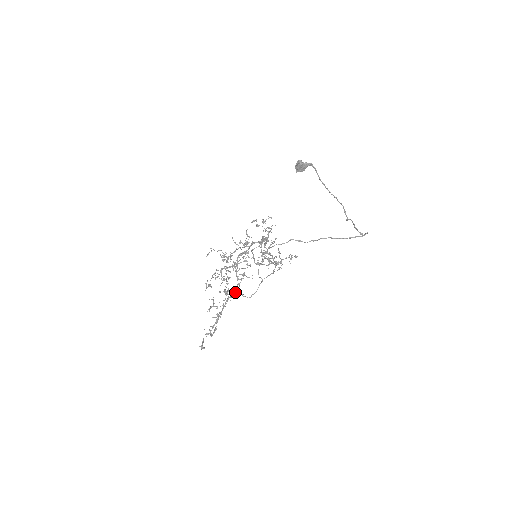
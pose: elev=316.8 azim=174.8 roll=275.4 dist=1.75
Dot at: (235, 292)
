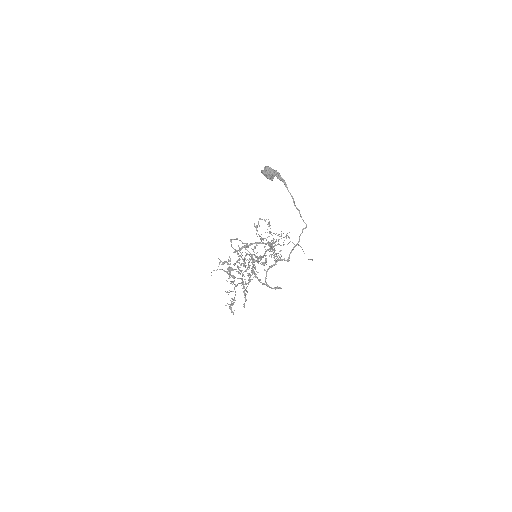
Dot at: (242, 280)
